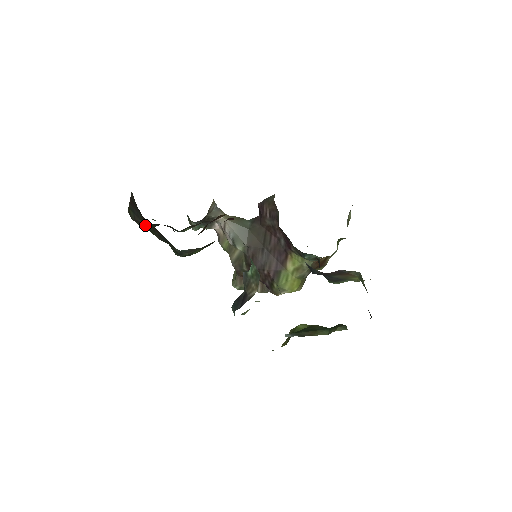
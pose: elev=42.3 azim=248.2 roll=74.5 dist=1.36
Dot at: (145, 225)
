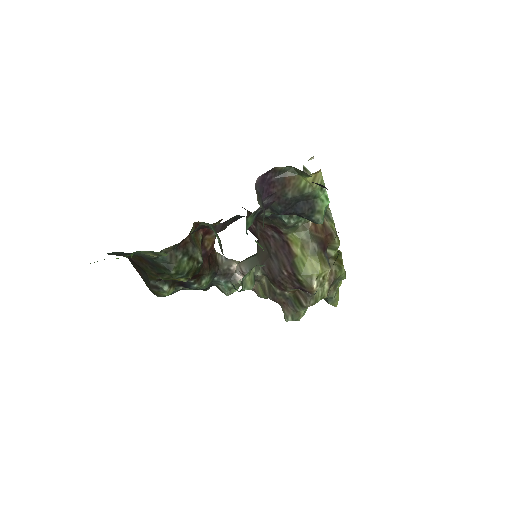
Dot at: (158, 286)
